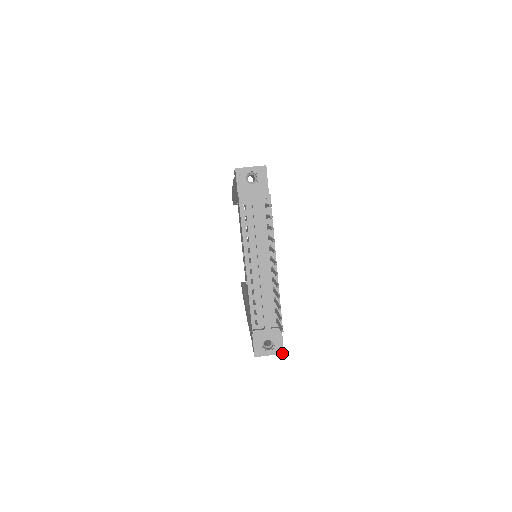
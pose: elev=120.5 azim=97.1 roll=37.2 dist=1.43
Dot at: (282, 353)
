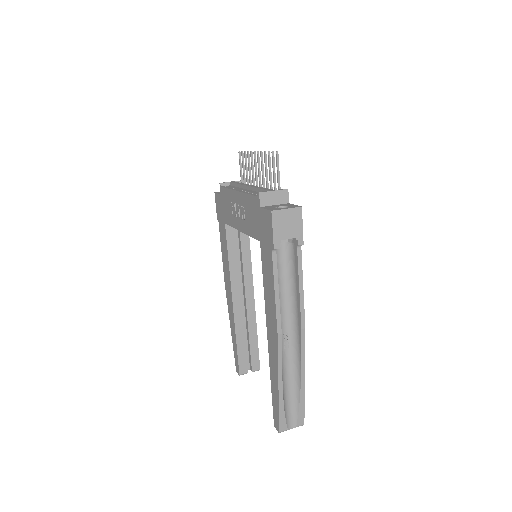
Dot at: (299, 207)
